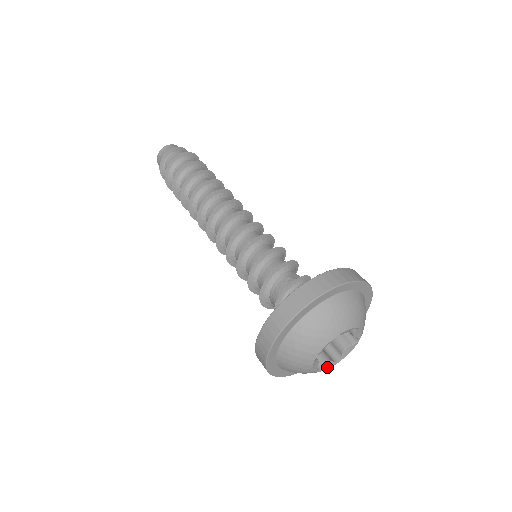
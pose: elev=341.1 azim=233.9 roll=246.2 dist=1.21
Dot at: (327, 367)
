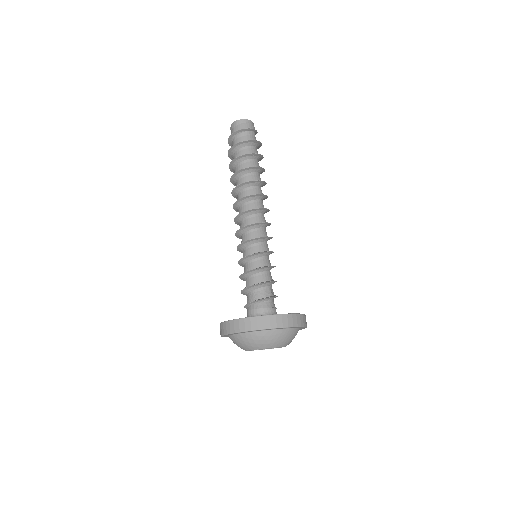
Dot at: (250, 350)
